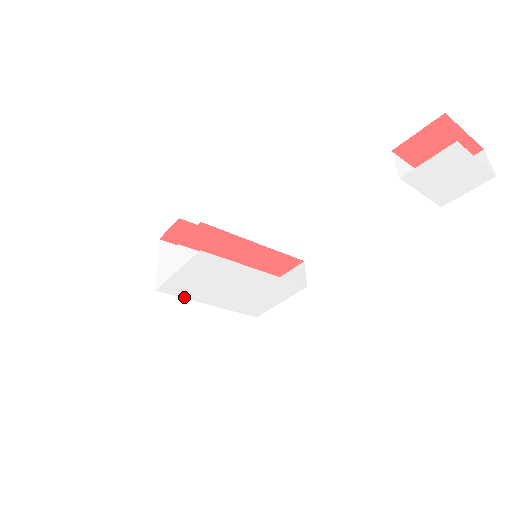
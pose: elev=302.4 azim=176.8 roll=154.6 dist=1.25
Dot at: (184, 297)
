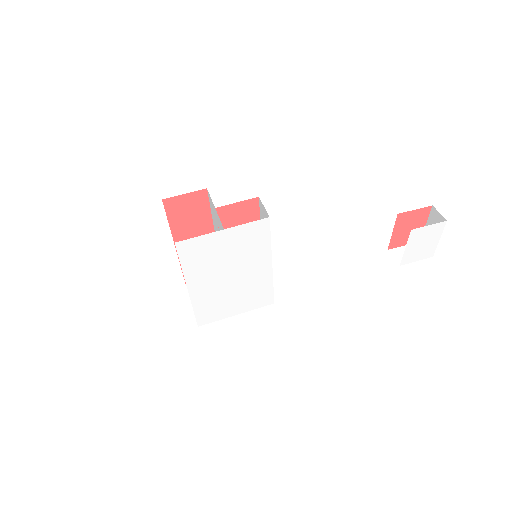
Dot at: (183, 266)
